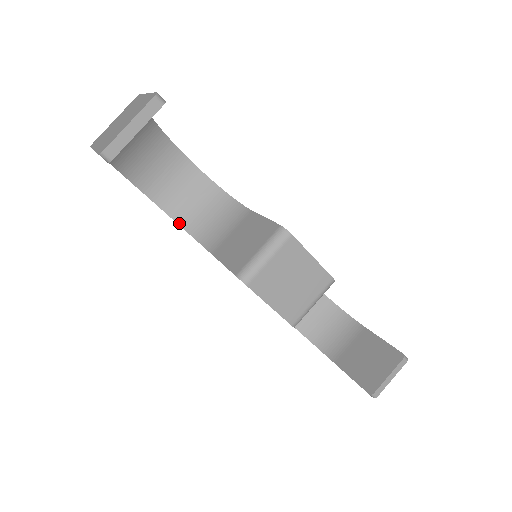
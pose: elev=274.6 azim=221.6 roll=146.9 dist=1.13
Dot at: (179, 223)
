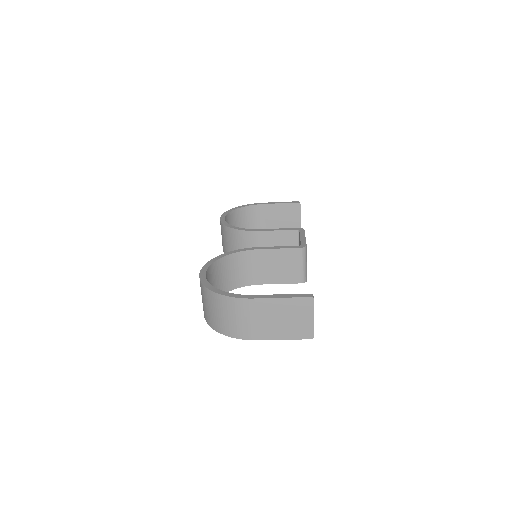
Dot at: occluded
